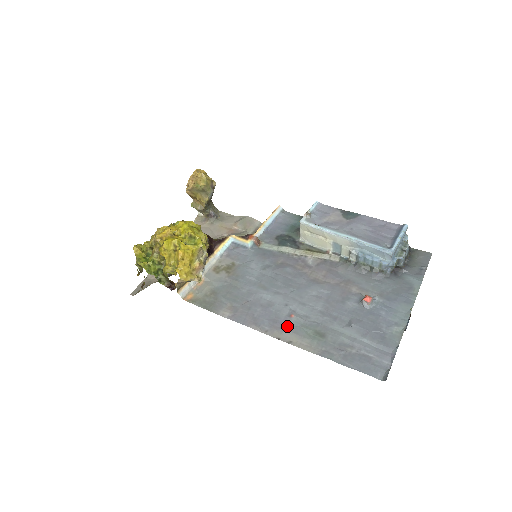
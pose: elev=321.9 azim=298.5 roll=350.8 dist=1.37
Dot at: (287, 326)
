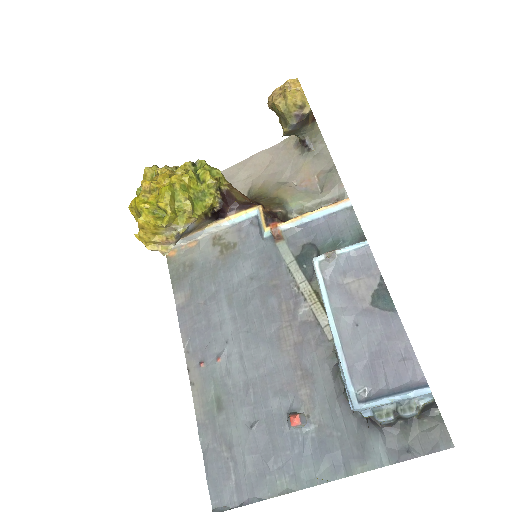
Dot at: (205, 365)
